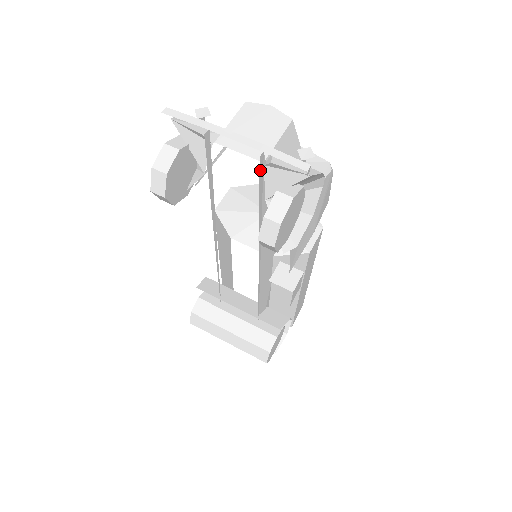
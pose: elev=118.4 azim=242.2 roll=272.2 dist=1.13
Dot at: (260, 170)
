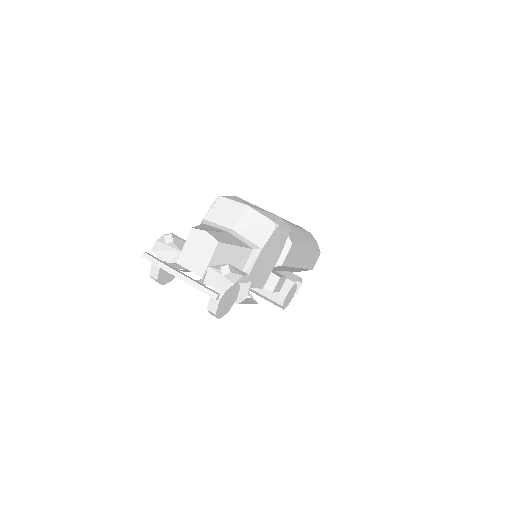
Dot at: occluded
